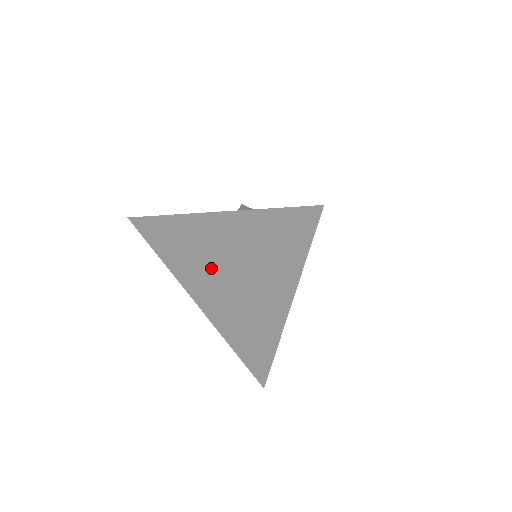
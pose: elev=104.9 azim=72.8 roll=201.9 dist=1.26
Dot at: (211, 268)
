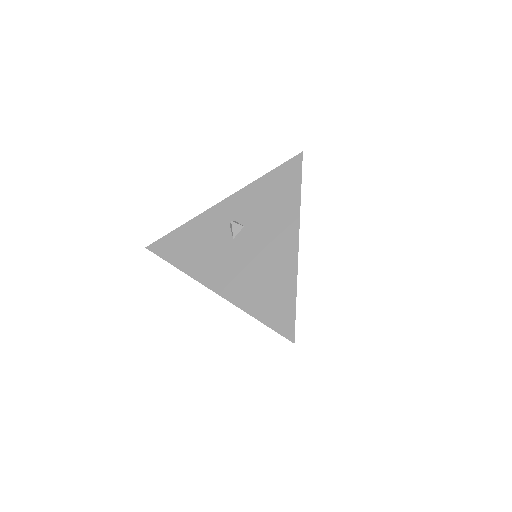
Dot at: occluded
